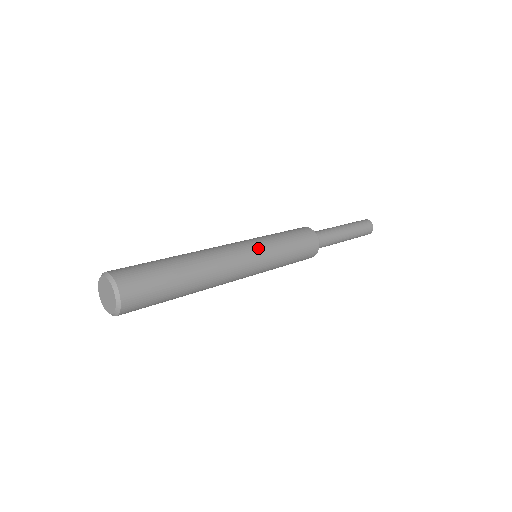
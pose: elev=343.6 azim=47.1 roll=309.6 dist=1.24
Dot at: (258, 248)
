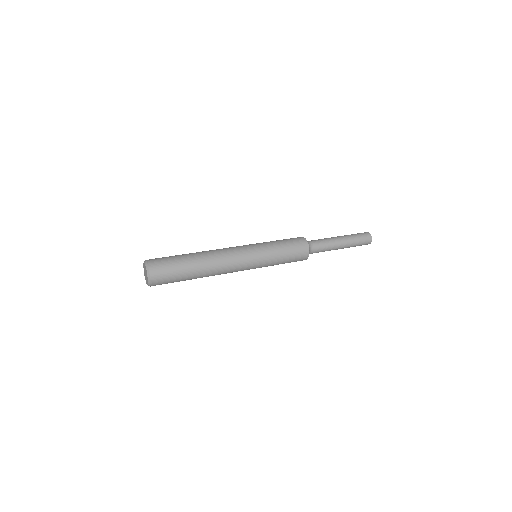
Dot at: (254, 255)
